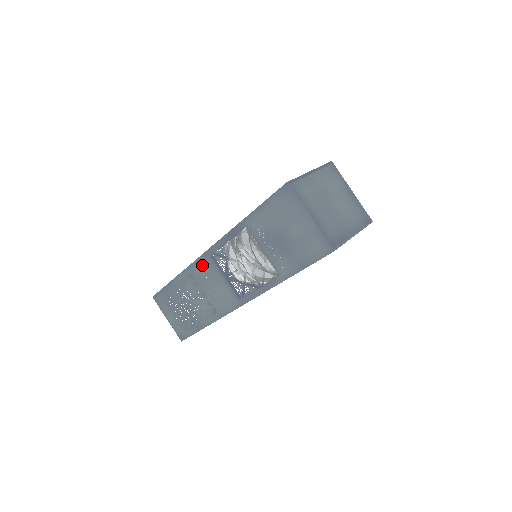
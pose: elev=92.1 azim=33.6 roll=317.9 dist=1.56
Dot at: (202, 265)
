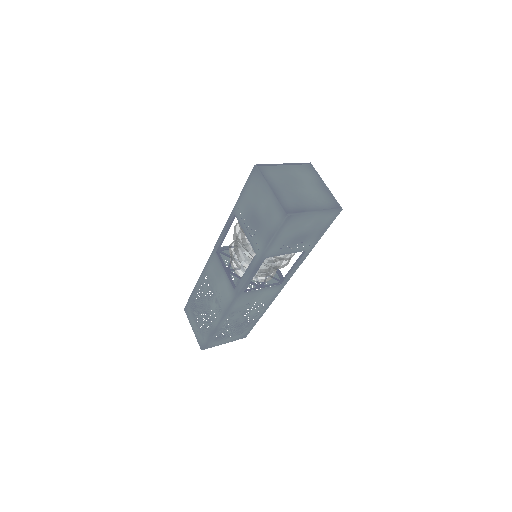
Dot at: (212, 263)
